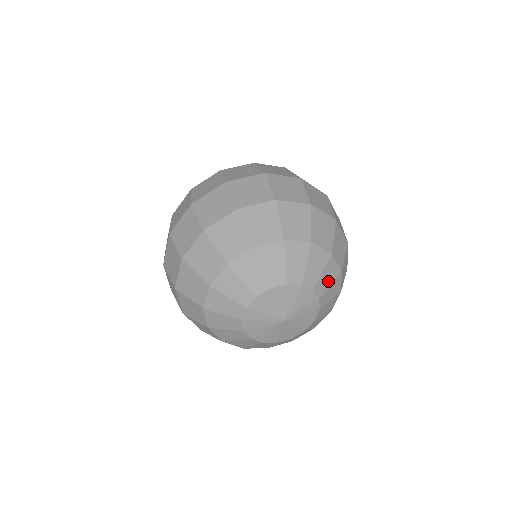
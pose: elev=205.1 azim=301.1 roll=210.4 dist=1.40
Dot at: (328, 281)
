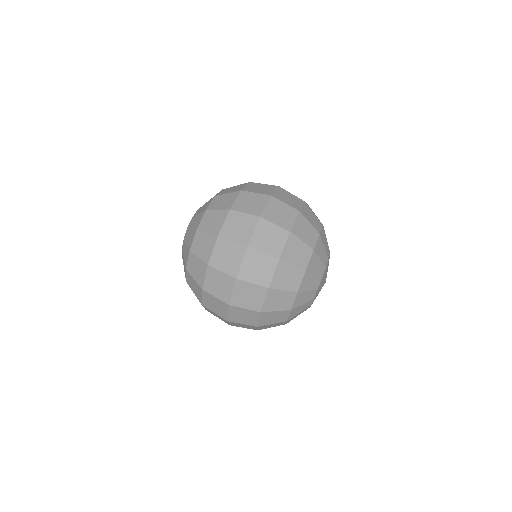
Dot at: occluded
